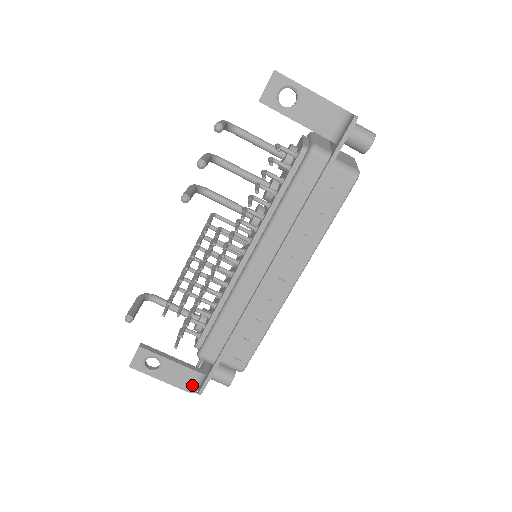
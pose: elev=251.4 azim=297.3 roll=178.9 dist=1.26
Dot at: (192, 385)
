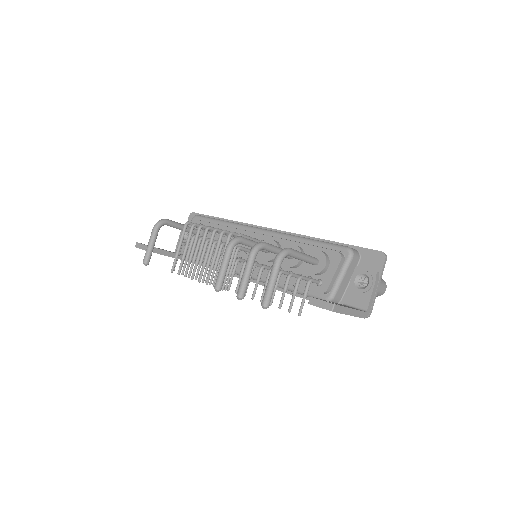
Dot at: occluded
